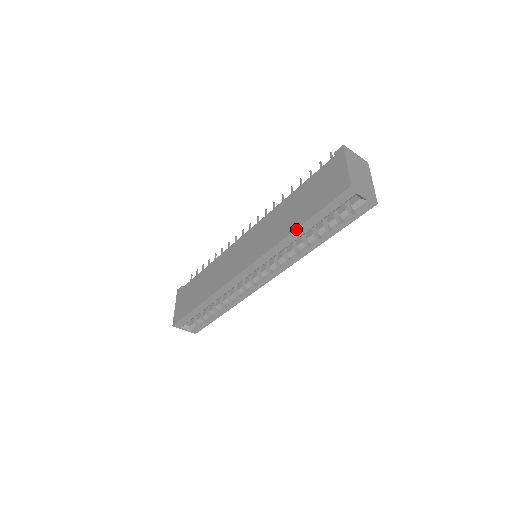
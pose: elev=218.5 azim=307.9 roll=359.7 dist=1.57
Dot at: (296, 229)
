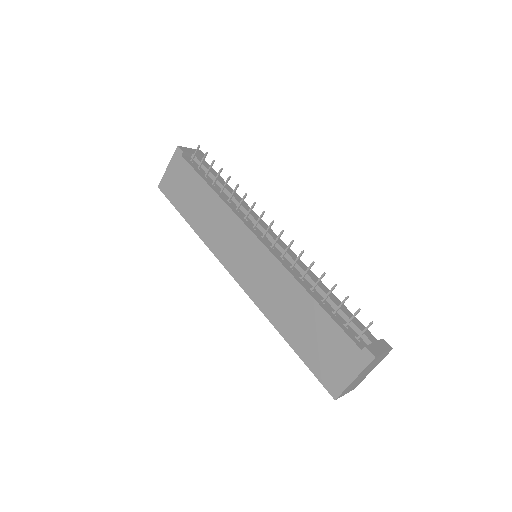
Dot at: (284, 338)
